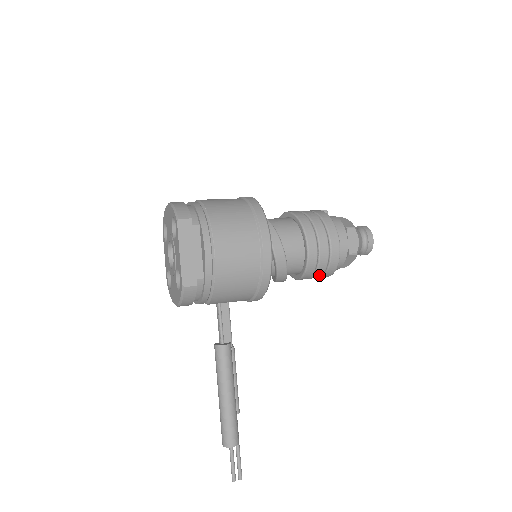
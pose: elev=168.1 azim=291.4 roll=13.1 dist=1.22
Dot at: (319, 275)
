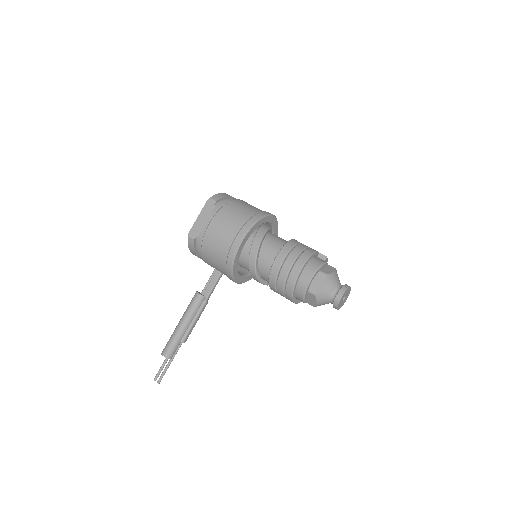
Dot at: (281, 293)
